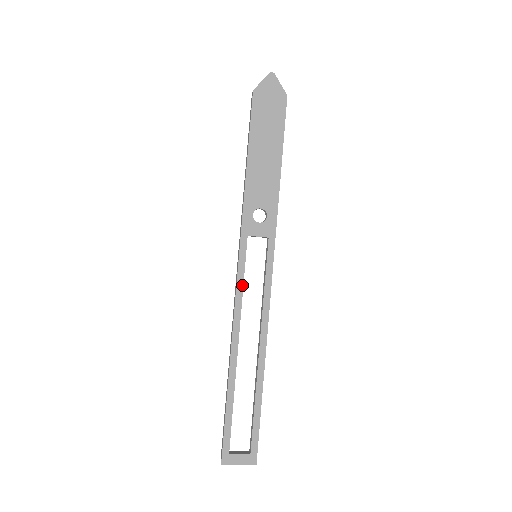
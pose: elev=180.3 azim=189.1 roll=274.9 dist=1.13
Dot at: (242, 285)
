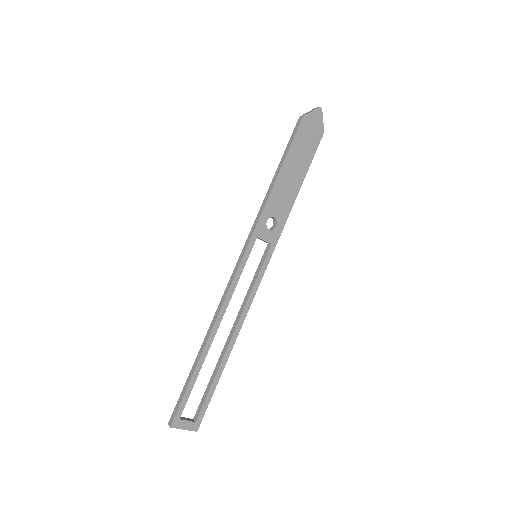
Dot at: (239, 278)
